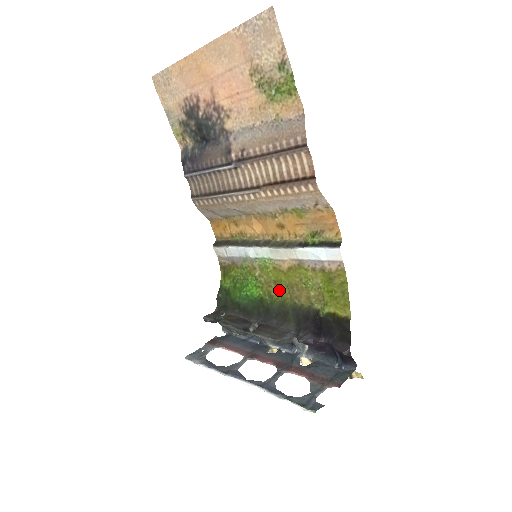
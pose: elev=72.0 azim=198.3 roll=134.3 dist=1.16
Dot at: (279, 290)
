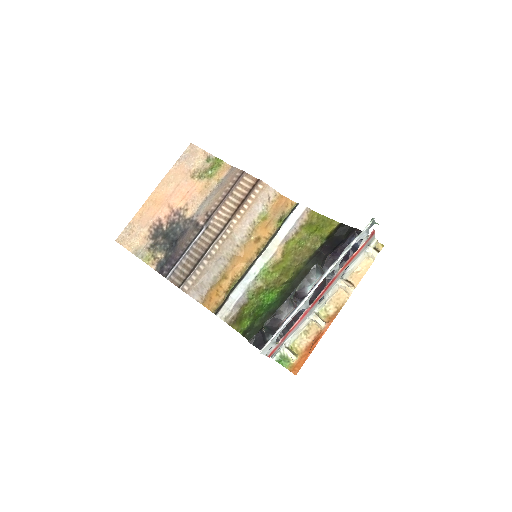
Dot at: (288, 272)
